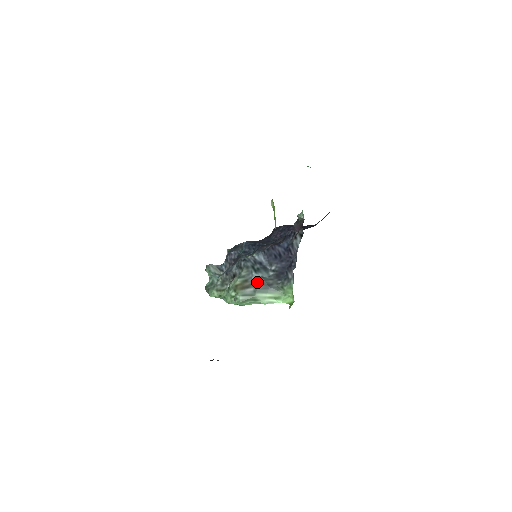
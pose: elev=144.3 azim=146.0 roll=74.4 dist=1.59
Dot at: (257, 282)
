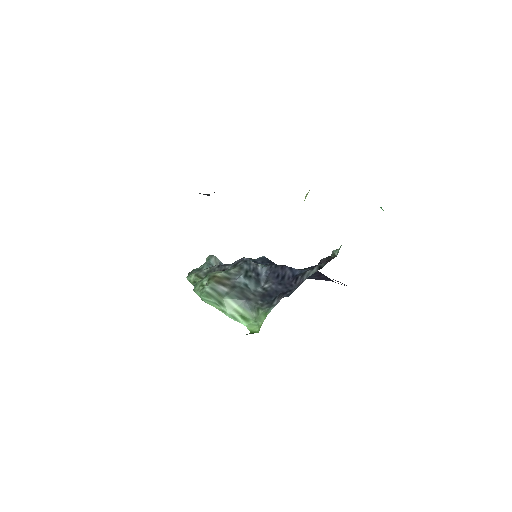
Dot at: (237, 286)
